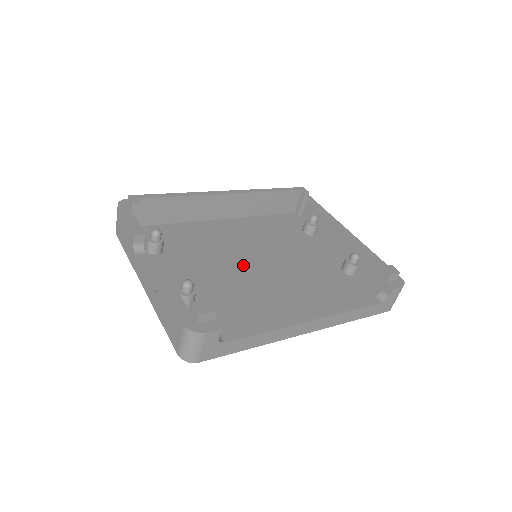
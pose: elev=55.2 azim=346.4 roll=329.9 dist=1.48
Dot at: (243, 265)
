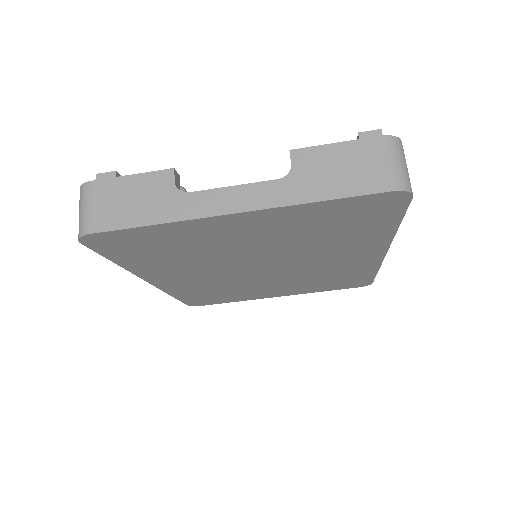
Dot at: occluded
